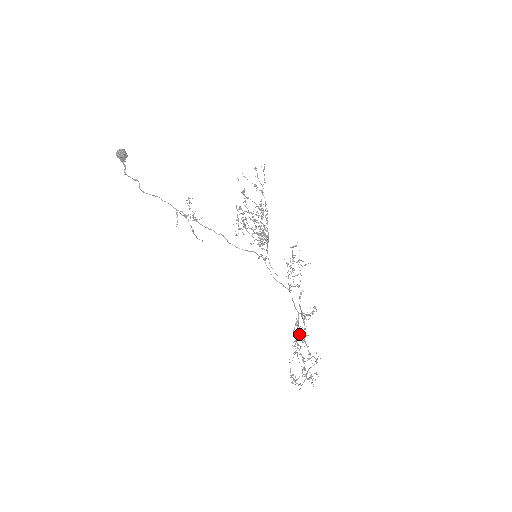
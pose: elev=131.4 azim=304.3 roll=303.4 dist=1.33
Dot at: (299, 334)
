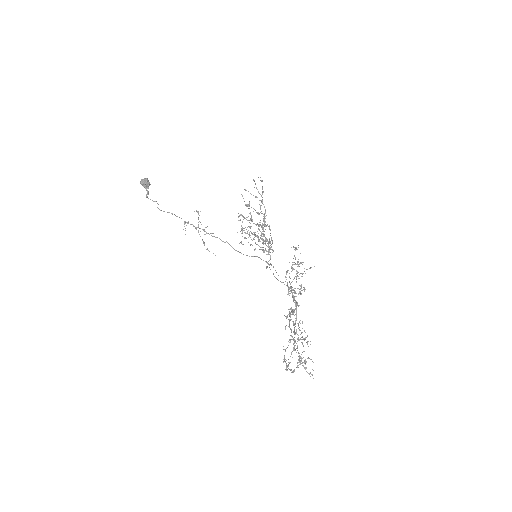
Dot at: (290, 317)
